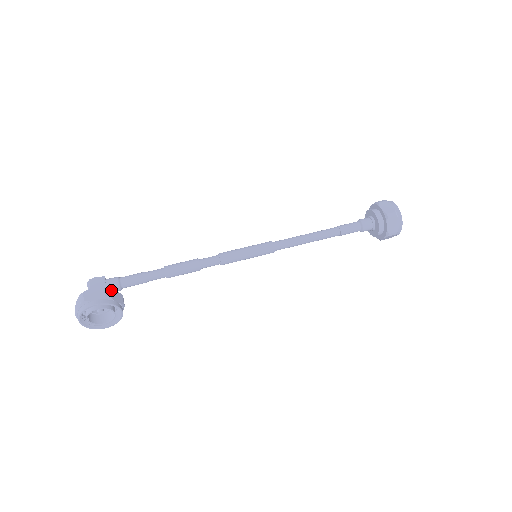
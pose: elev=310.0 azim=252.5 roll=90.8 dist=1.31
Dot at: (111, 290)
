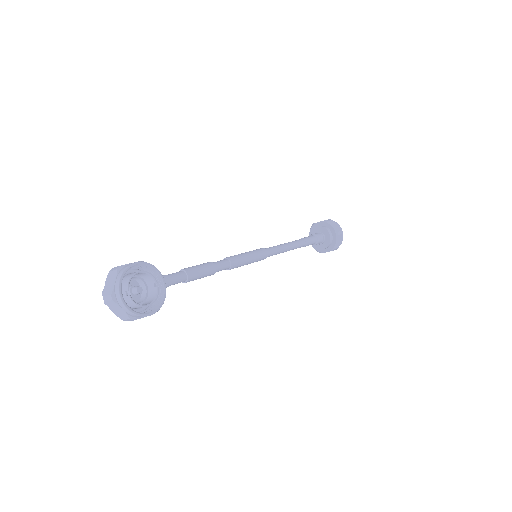
Dot at: occluded
